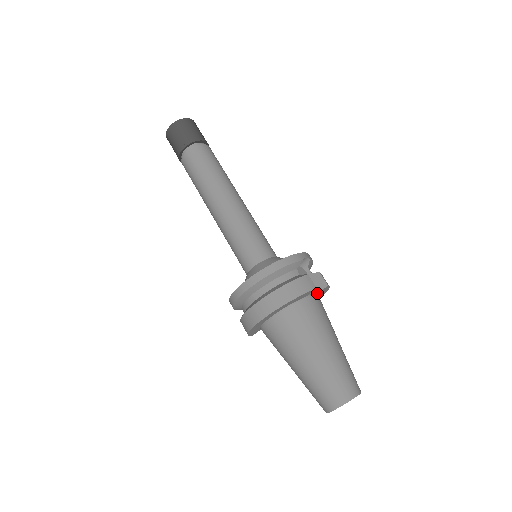
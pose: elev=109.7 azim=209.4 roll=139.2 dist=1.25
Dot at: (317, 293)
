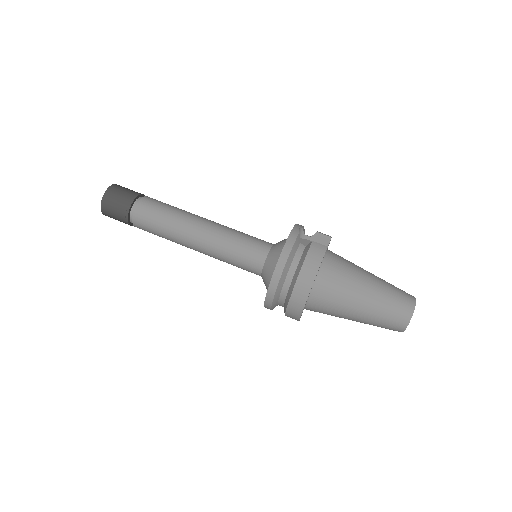
Dot at: occluded
